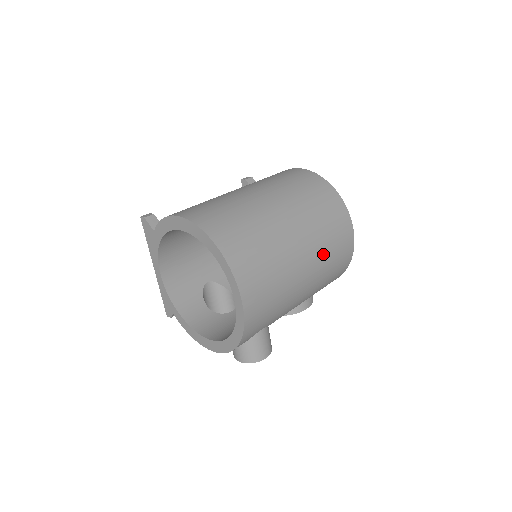
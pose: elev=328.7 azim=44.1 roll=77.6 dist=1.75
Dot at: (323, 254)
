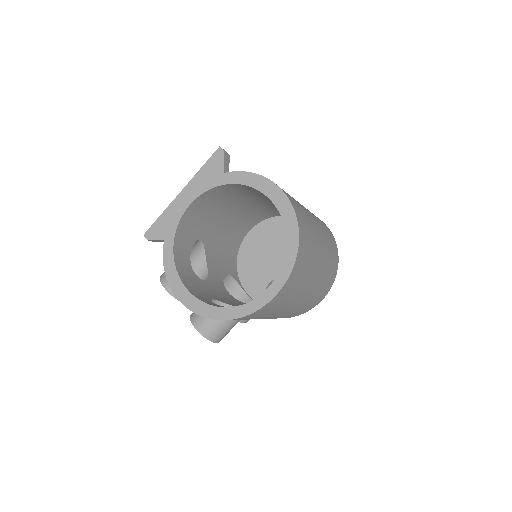
Dot at: (309, 300)
